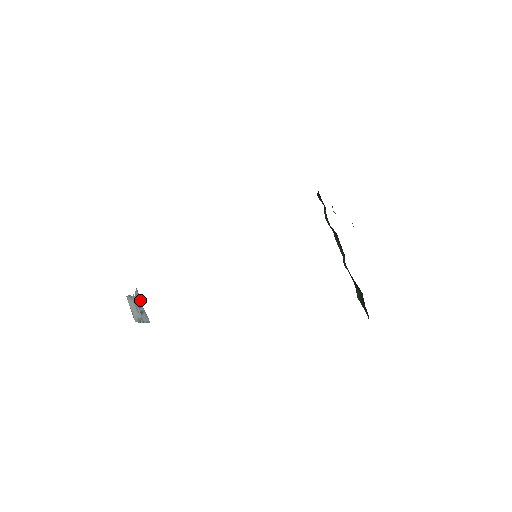
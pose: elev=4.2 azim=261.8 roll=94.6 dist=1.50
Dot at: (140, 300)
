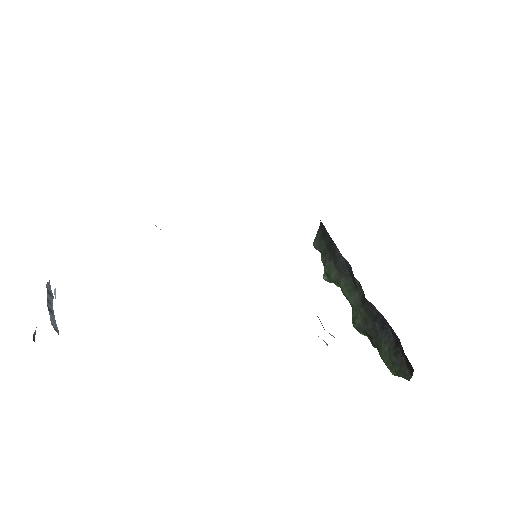
Dot at: (52, 297)
